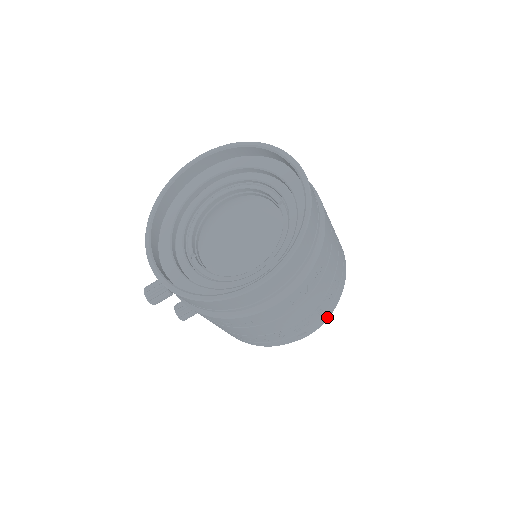
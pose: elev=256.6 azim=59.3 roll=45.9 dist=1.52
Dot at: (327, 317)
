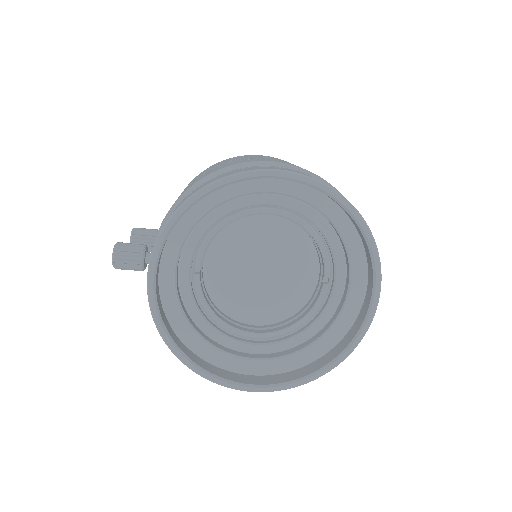
Dot at: occluded
